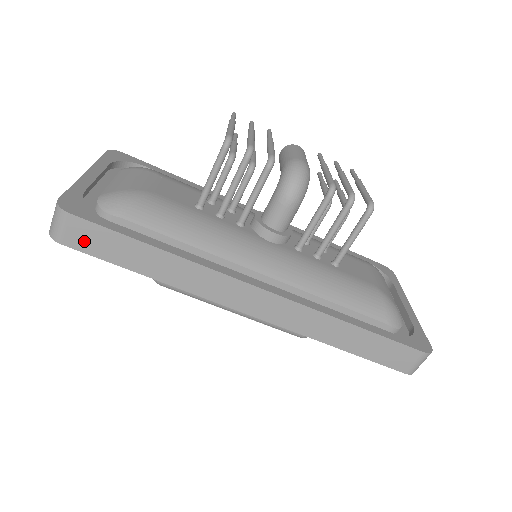
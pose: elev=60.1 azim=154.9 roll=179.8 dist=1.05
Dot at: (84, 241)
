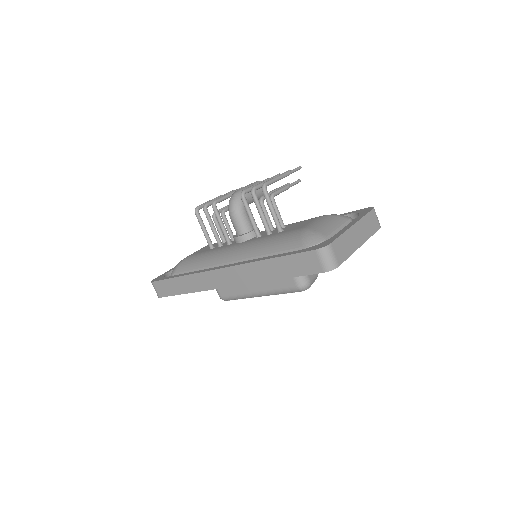
Dot at: (163, 291)
